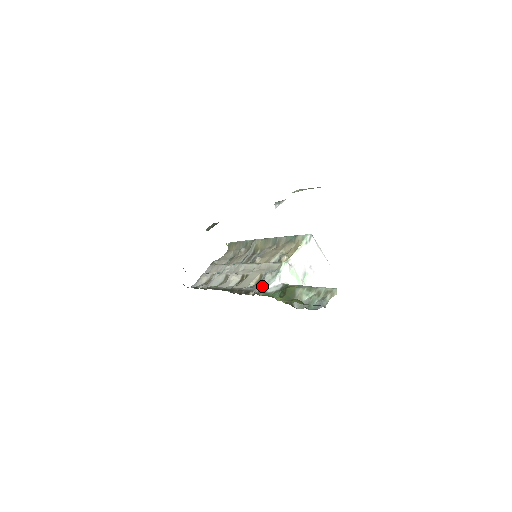
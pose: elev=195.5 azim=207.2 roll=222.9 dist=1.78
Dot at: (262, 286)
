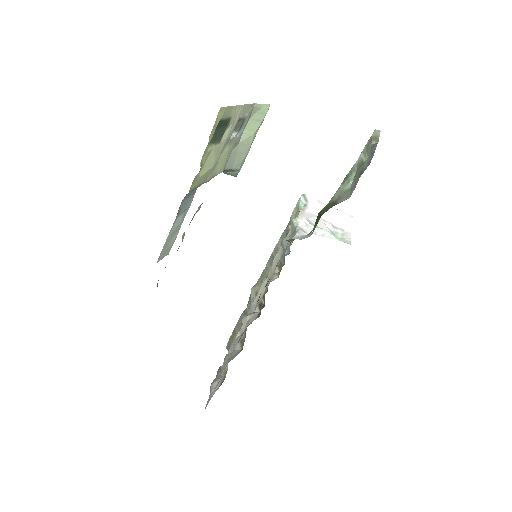
Dot at: (286, 248)
